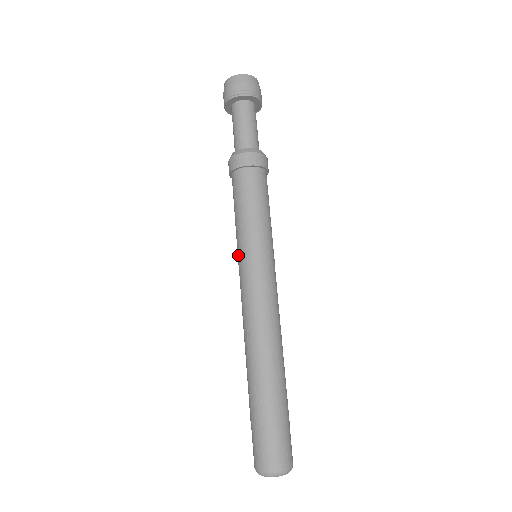
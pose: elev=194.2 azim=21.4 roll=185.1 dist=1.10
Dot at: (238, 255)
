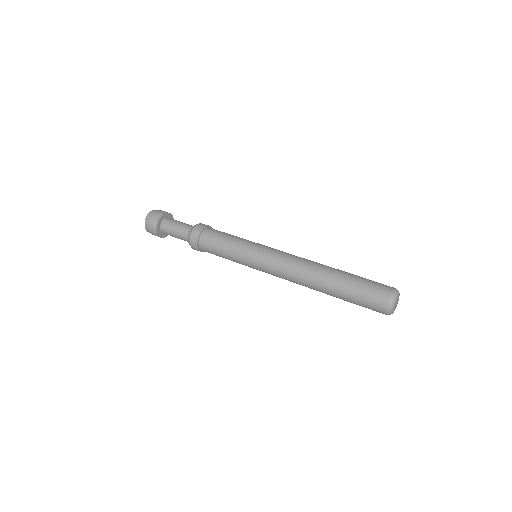
Dot at: occluded
